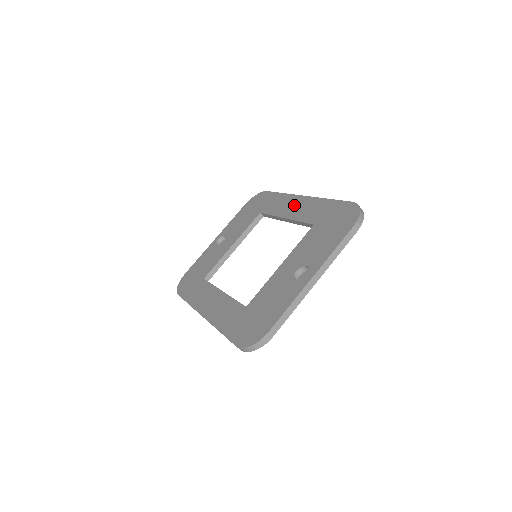
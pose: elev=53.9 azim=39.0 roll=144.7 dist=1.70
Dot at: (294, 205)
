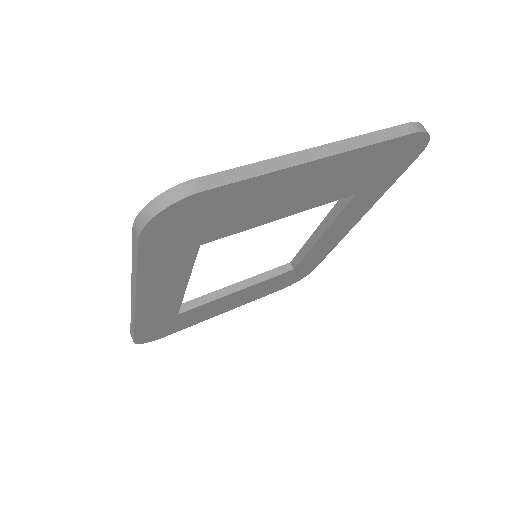
Dot at: occluded
